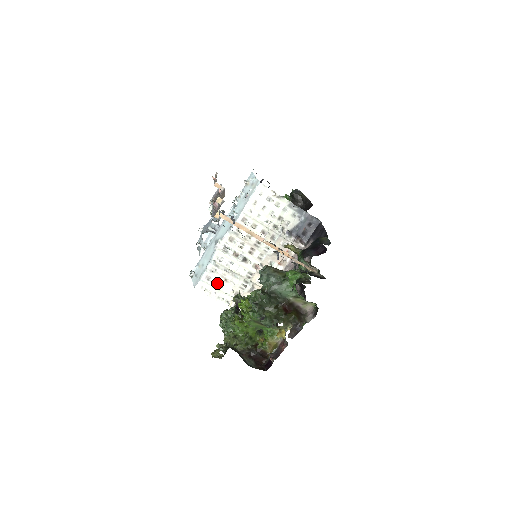
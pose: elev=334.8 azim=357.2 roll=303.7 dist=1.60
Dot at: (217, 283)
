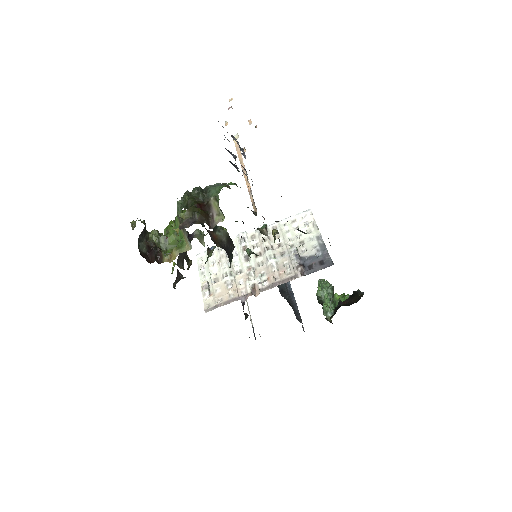
Dot at: (213, 262)
